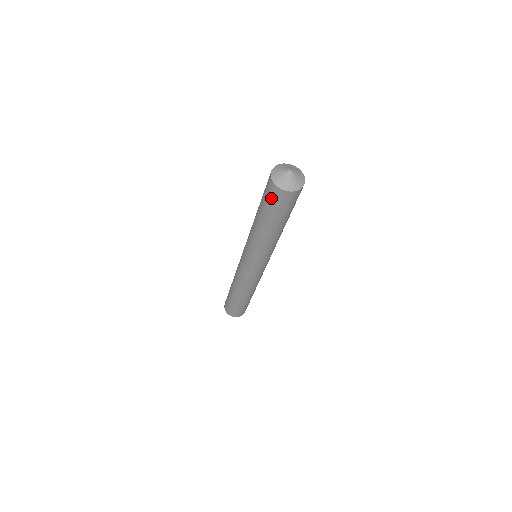
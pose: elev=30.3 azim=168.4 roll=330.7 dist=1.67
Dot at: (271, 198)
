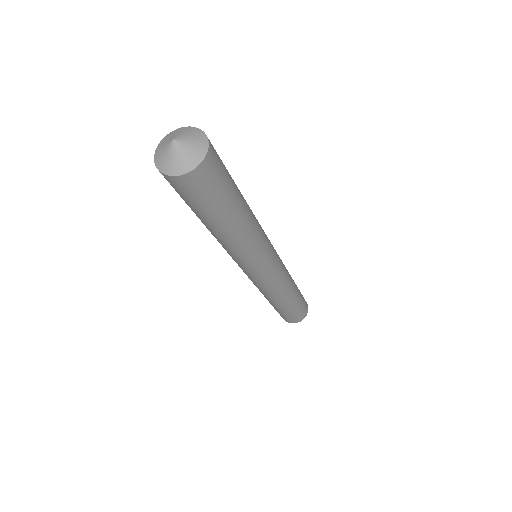
Dot at: (191, 194)
